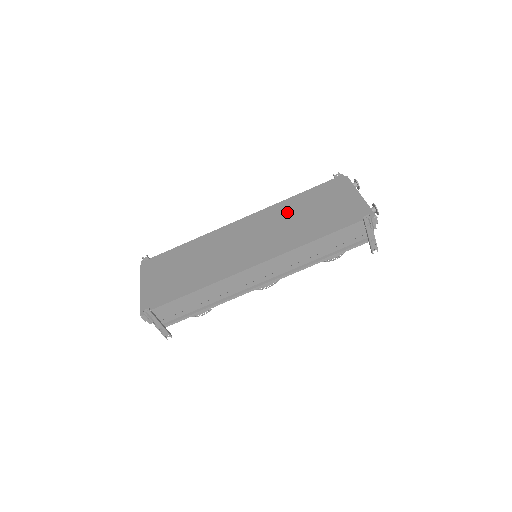
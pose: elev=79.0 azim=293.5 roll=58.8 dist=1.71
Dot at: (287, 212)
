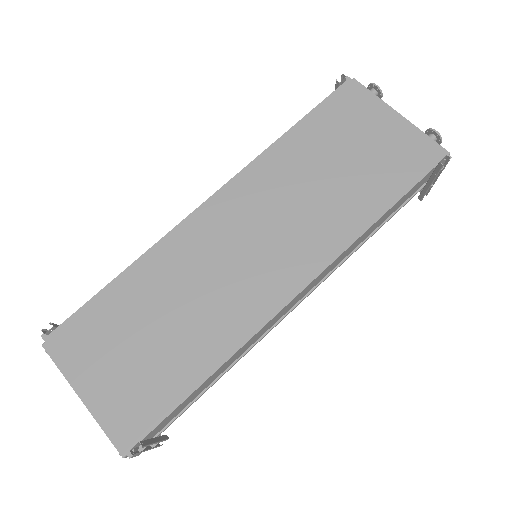
Dot at: (292, 170)
